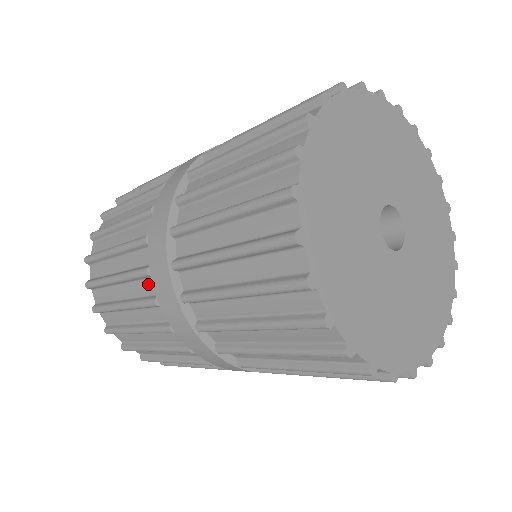
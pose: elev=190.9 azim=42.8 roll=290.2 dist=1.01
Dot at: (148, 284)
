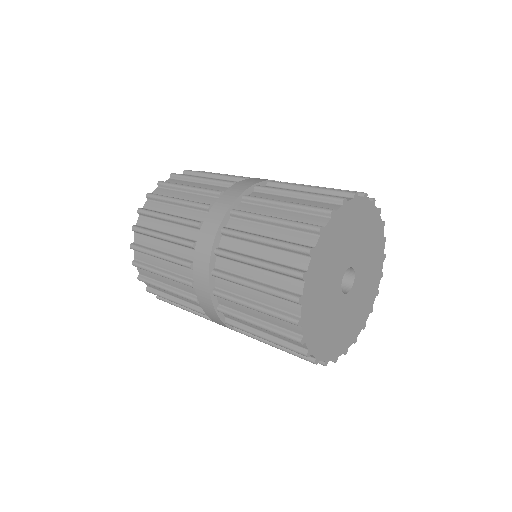
Dot at: occluded
